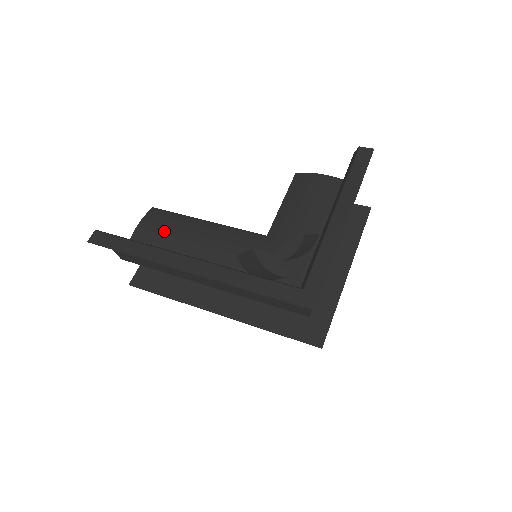
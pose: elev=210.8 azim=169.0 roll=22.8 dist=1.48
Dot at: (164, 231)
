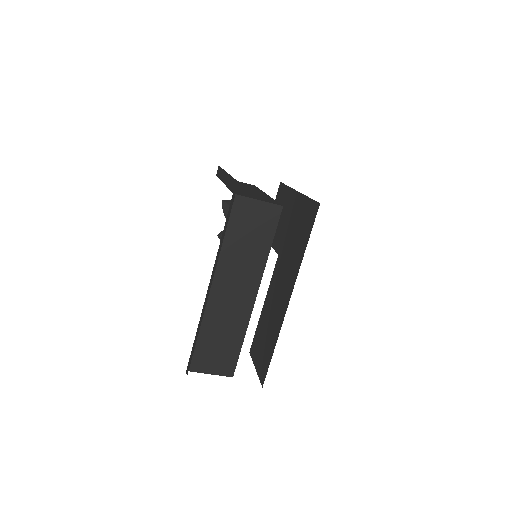
Dot at: occluded
